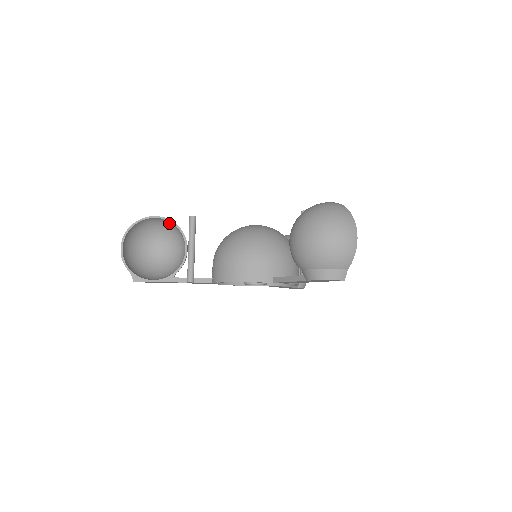
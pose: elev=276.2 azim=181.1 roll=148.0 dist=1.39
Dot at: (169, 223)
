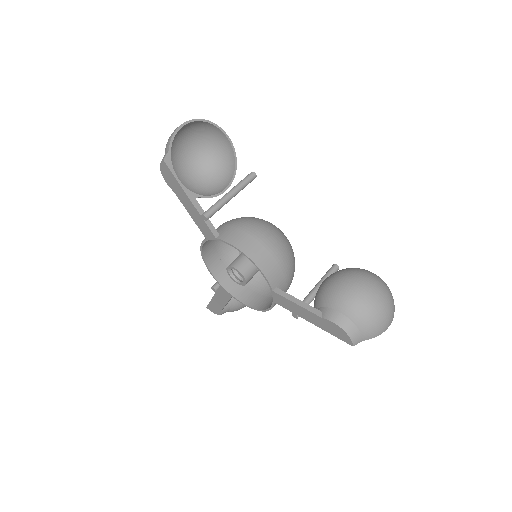
Dot at: (229, 156)
